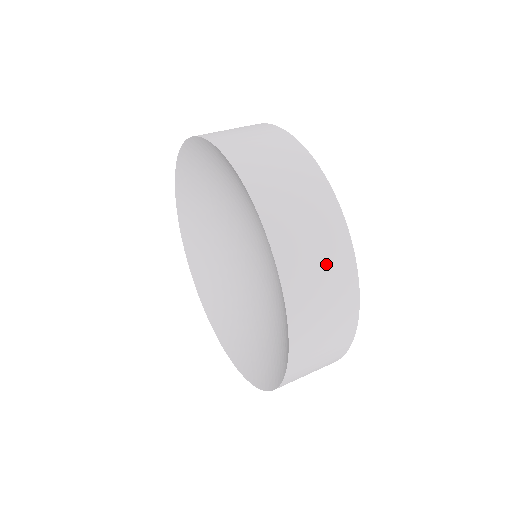
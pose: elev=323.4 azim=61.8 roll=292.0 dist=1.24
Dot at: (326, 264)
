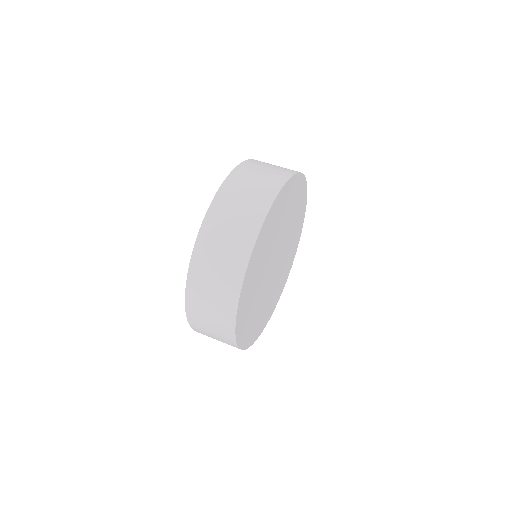
Dot at: occluded
